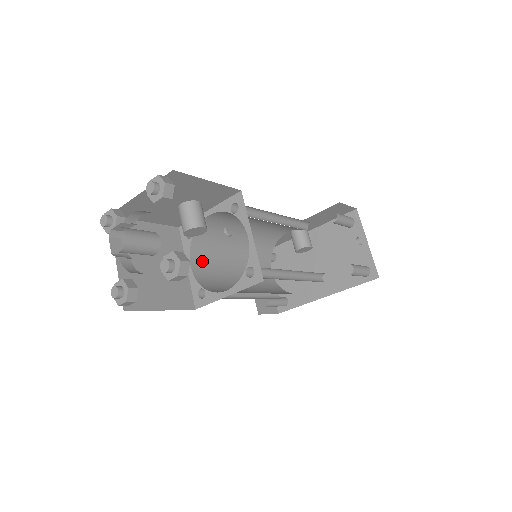
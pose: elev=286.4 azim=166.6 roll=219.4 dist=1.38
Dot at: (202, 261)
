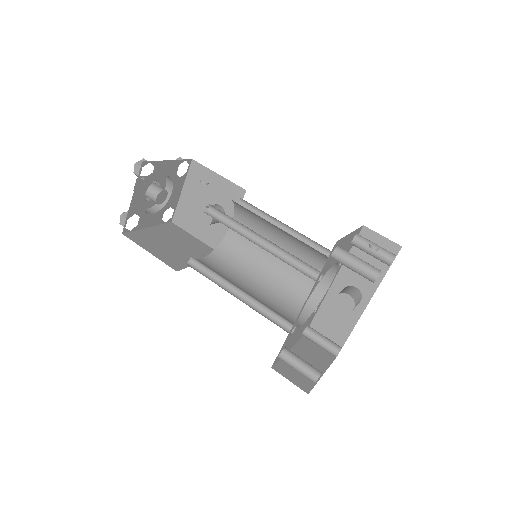
Dot at: (217, 265)
